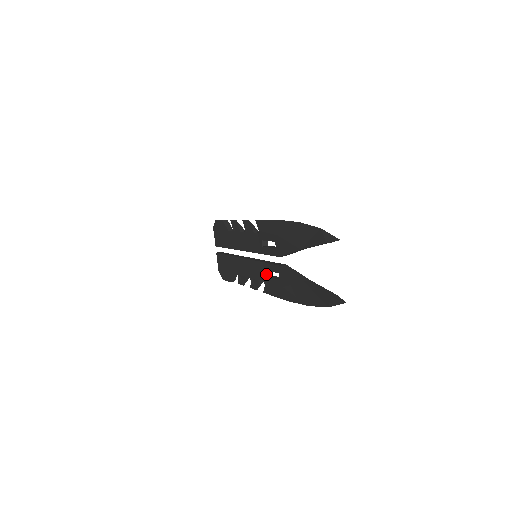
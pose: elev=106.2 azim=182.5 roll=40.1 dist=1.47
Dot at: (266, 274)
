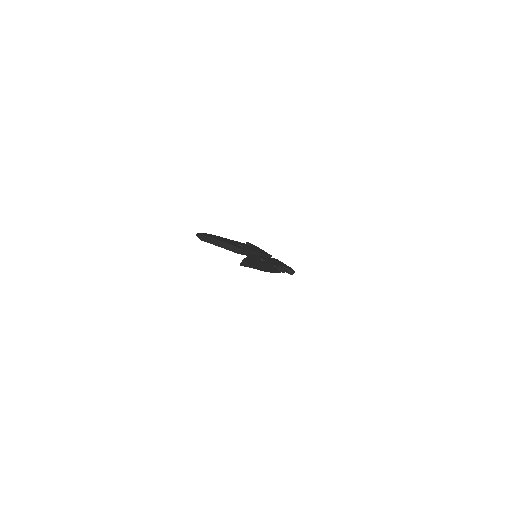
Dot at: occluded
